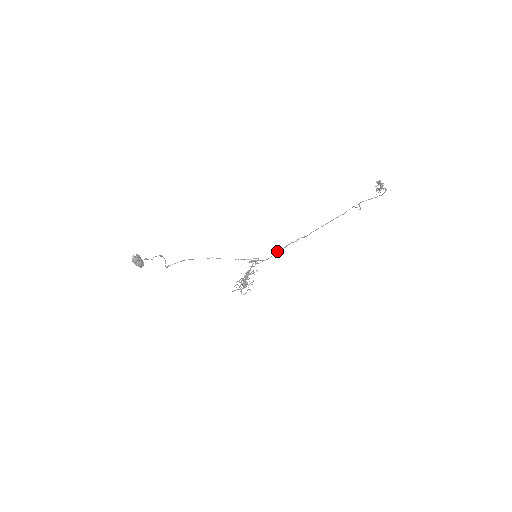
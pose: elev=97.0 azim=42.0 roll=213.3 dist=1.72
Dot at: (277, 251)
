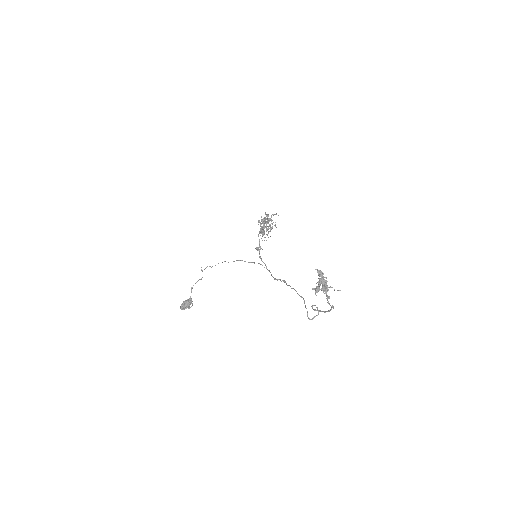
Dot at: occluded
